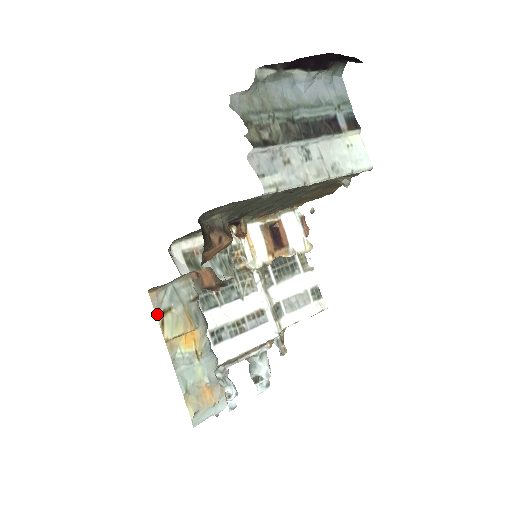
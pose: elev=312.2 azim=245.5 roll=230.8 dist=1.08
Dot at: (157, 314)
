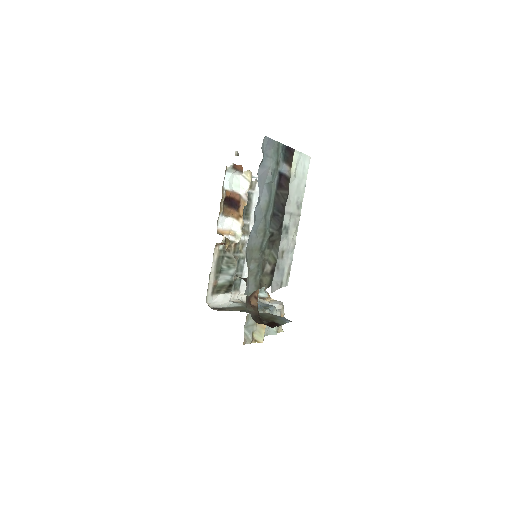
Dot at: occluded
